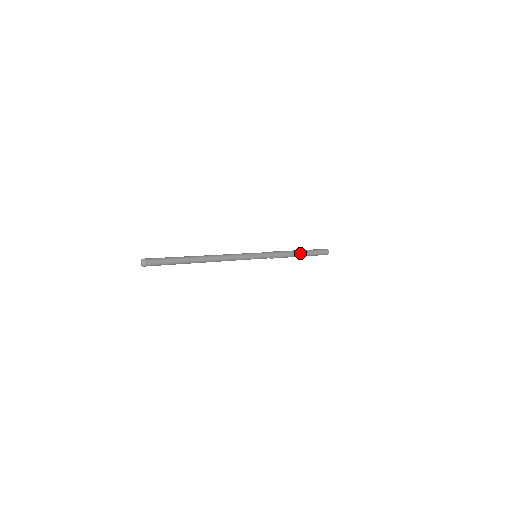
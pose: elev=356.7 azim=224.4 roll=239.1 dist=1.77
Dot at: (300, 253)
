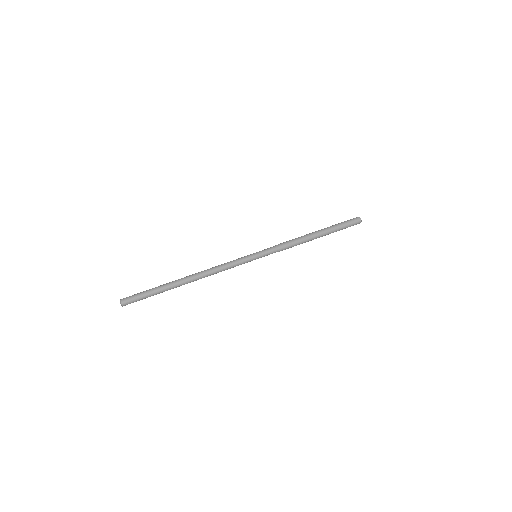
Dot at: (316, 234)
